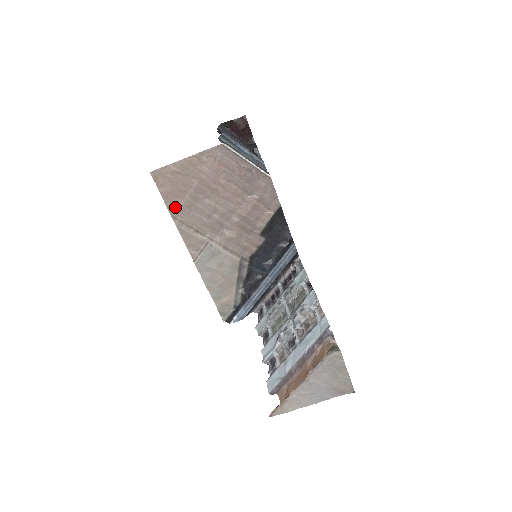
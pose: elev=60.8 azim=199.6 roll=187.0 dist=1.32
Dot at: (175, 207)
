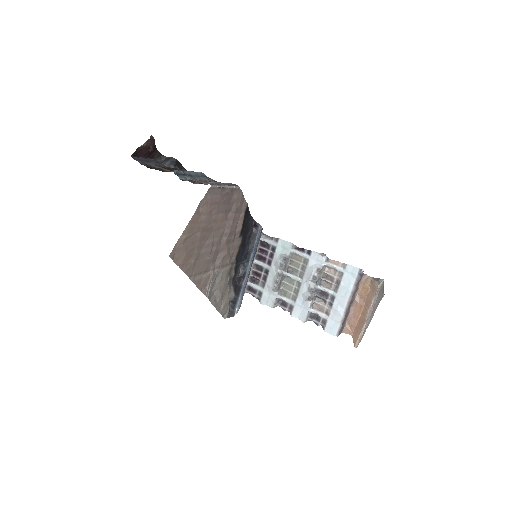
Dot at: (190, 268)
